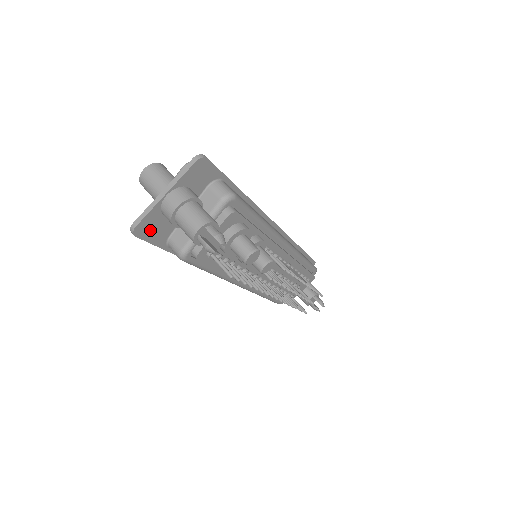
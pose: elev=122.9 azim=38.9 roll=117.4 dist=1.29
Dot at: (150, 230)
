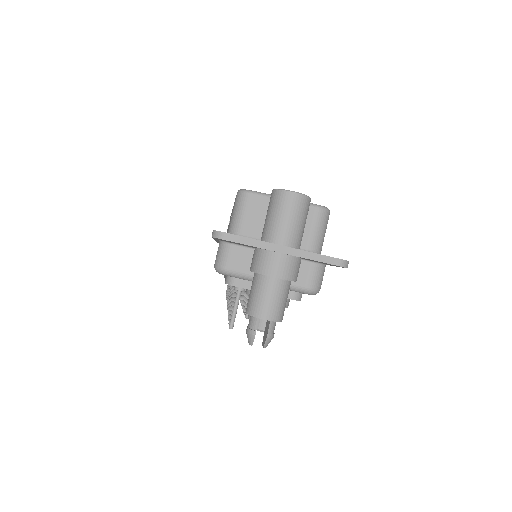
Dot at: (228, 241)
